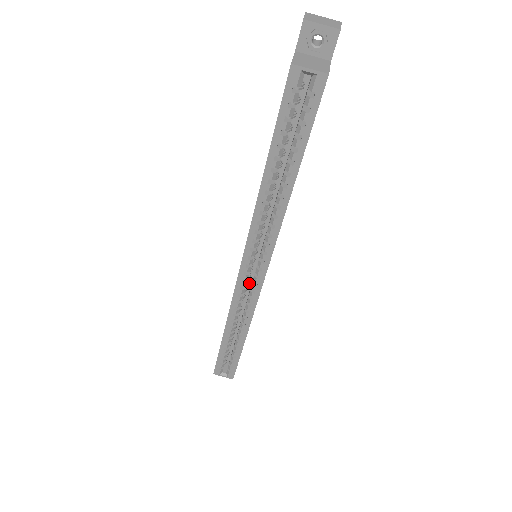
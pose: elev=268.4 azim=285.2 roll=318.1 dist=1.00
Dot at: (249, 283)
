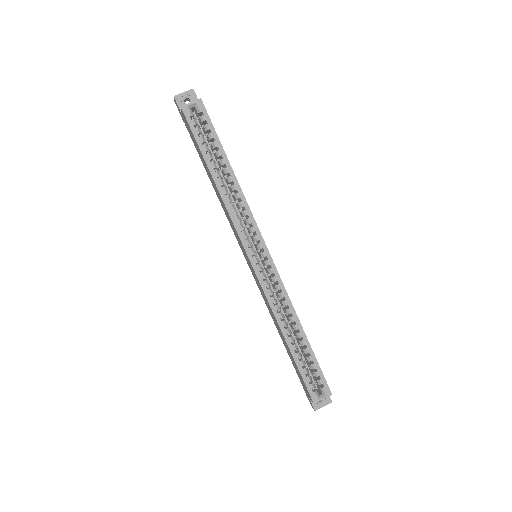
Dot at: (270, 286)
